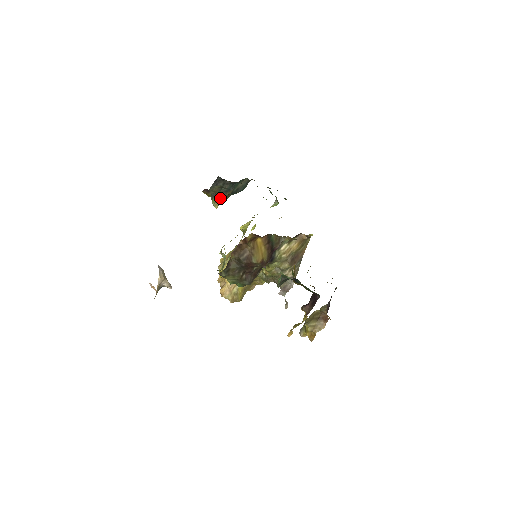
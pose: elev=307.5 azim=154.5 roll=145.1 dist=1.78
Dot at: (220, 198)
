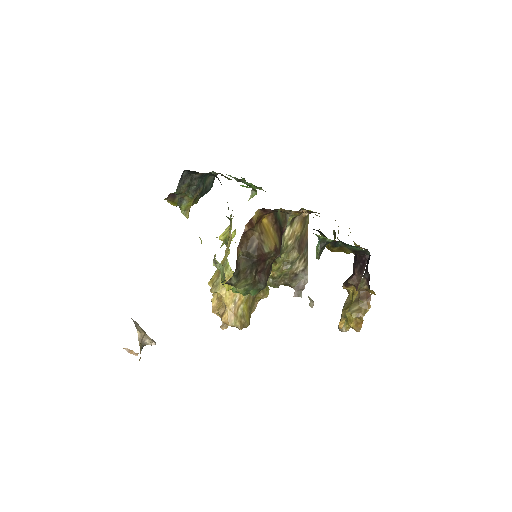
Dot at: (190, 202)
